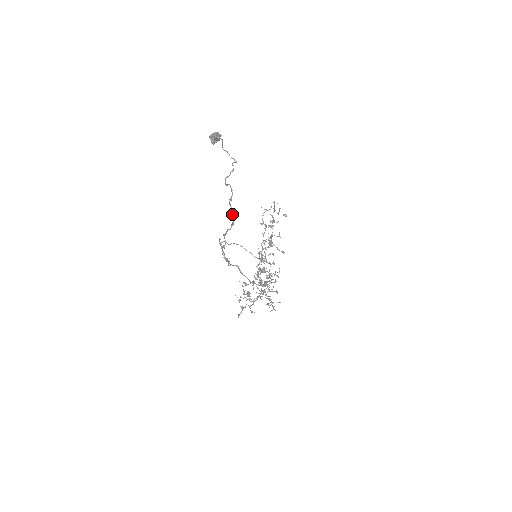
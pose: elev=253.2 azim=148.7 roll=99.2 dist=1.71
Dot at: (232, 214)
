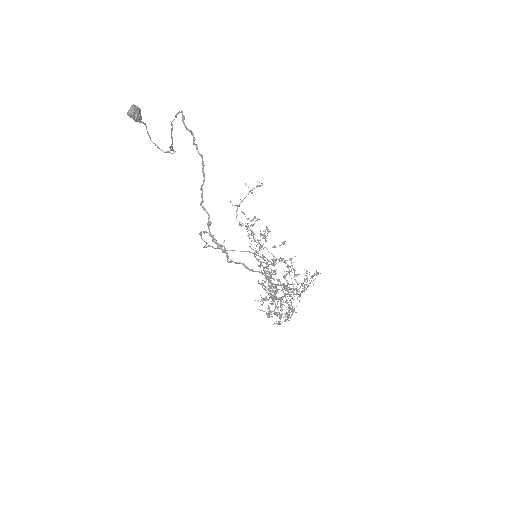
Dot at: occluded
